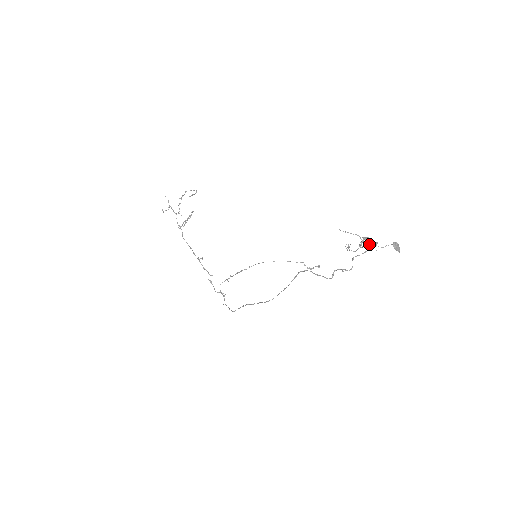
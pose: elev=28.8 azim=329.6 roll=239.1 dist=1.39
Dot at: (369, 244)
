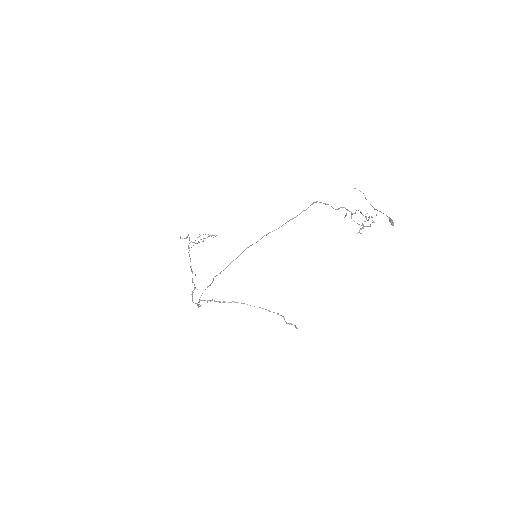
Dot at: (369, 218)
